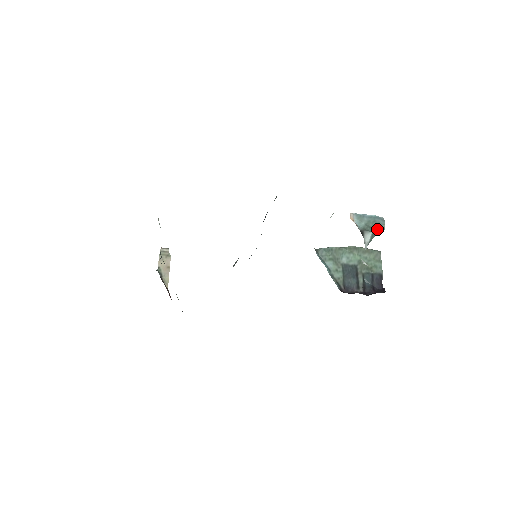
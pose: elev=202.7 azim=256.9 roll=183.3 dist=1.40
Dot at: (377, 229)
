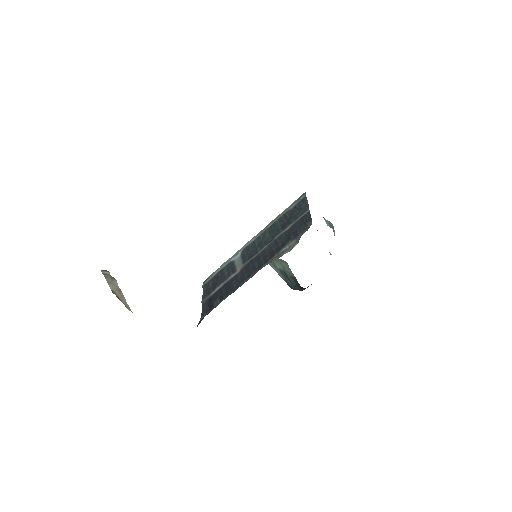
Dot at: occluded
